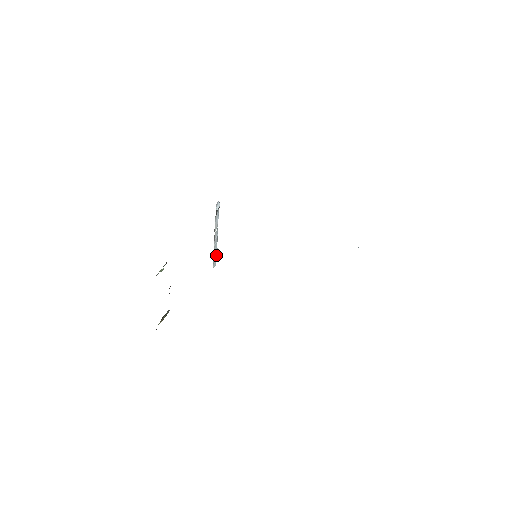
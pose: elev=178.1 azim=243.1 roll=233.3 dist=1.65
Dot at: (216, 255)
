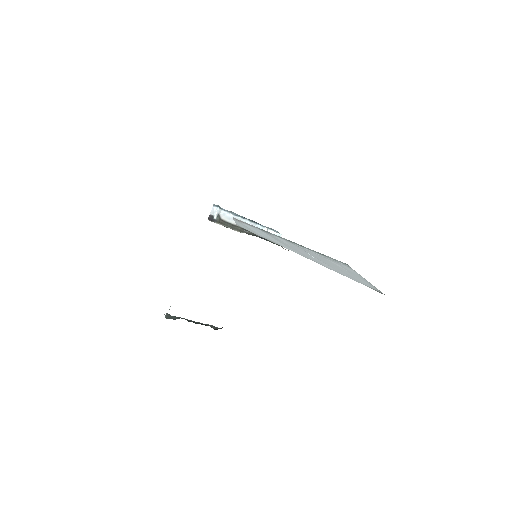
Dot at: (270, 231)
